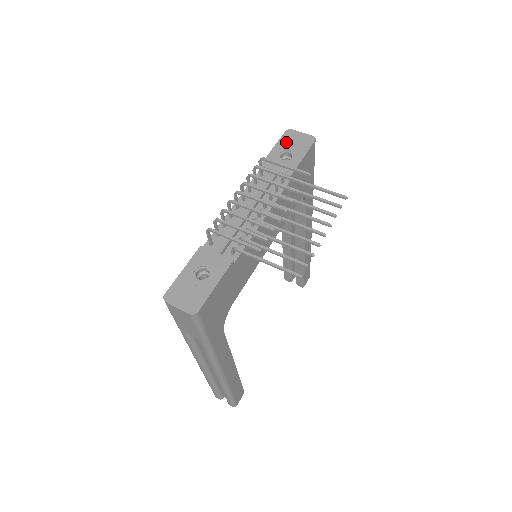
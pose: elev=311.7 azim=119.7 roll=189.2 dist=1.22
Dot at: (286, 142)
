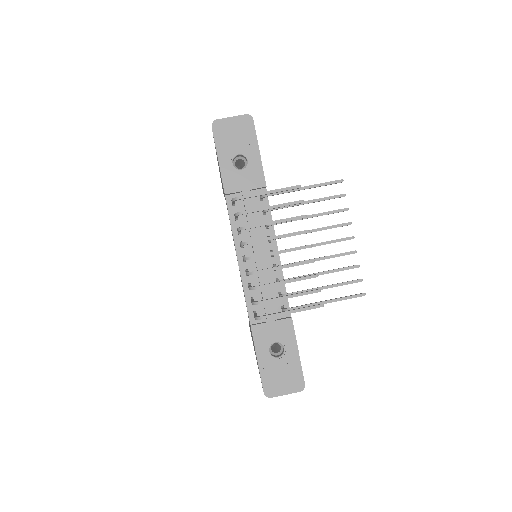
Dot at: (225, 143)
